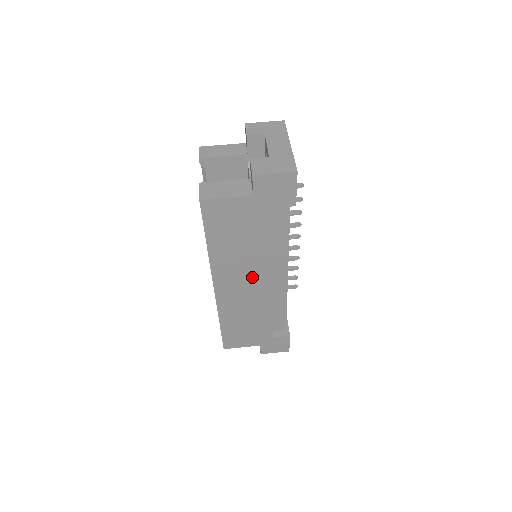
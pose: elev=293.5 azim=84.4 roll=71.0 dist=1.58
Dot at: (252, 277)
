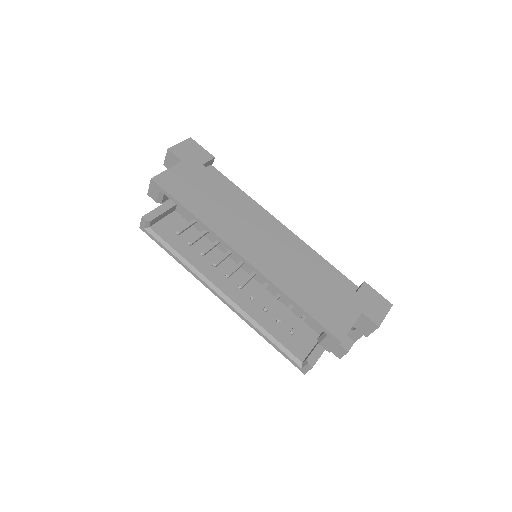
Dot at: (256, 228)
